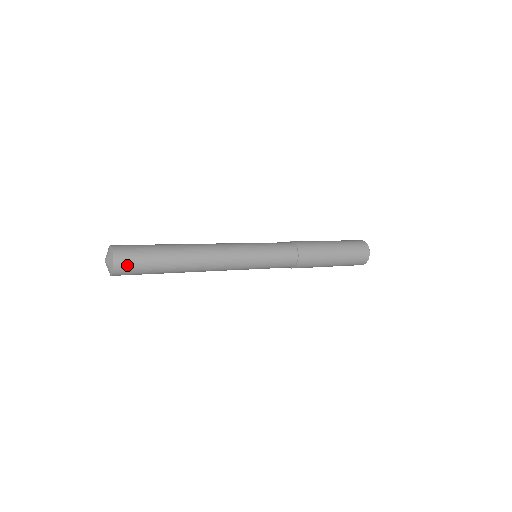
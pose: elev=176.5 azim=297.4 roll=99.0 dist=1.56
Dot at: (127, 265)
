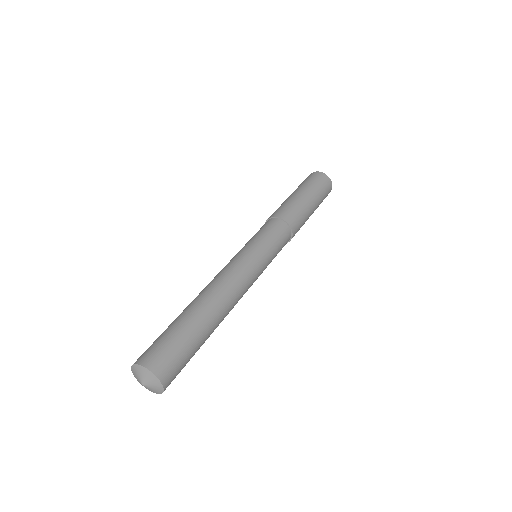
Dot at: occluded
